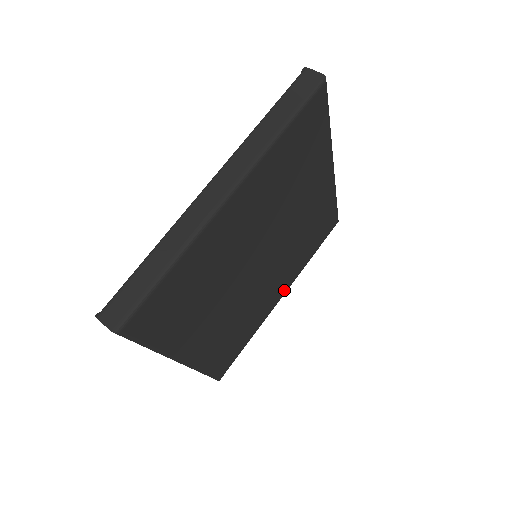
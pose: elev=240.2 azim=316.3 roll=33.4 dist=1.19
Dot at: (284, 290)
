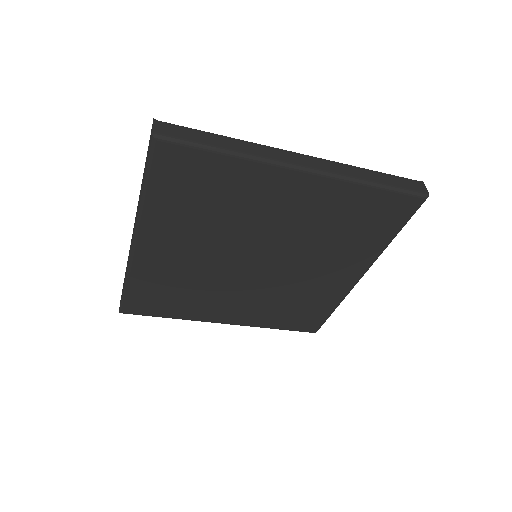
Dot at: (233, 320)
